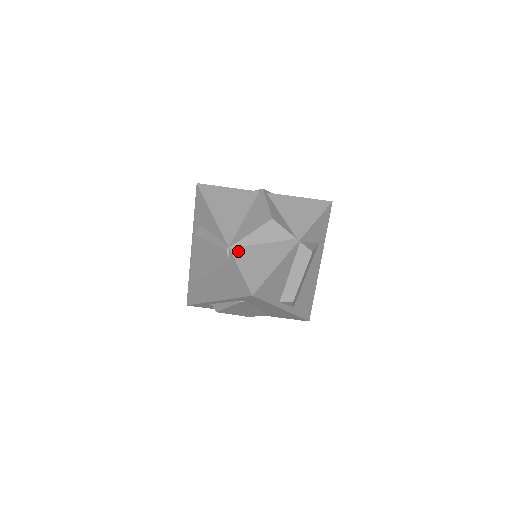
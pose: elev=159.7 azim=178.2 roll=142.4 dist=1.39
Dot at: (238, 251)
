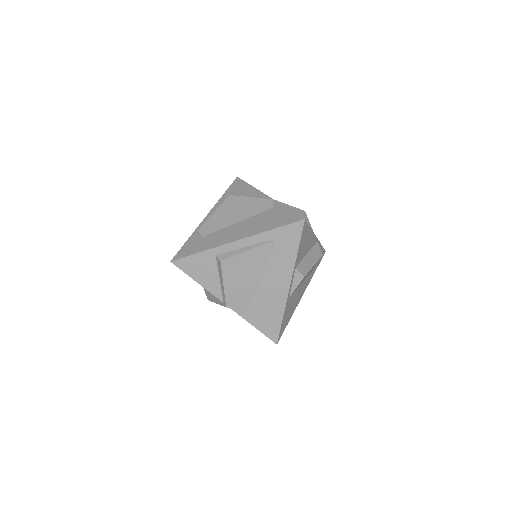
Dot at: occluded
